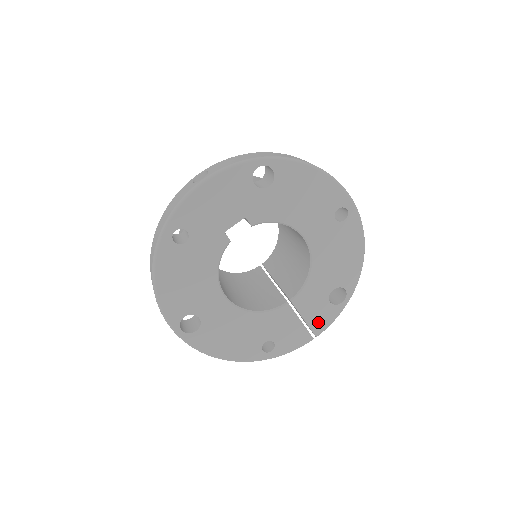
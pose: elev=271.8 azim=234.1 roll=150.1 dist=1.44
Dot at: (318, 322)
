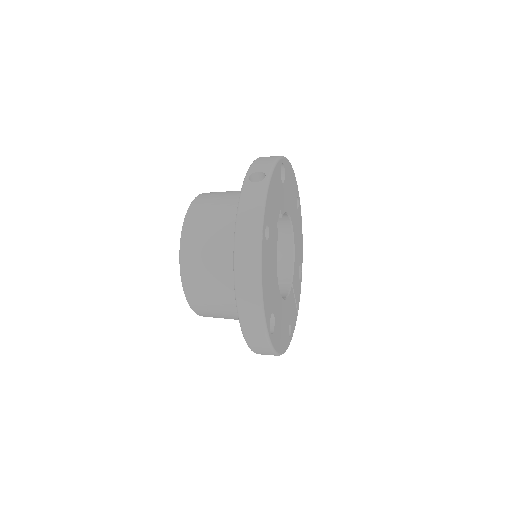
Dot at: (298, 298)
